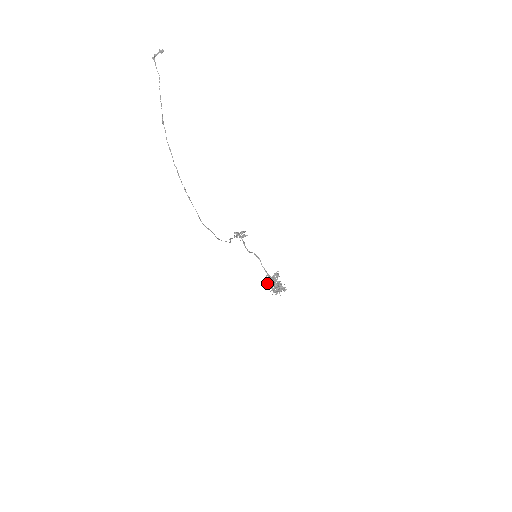
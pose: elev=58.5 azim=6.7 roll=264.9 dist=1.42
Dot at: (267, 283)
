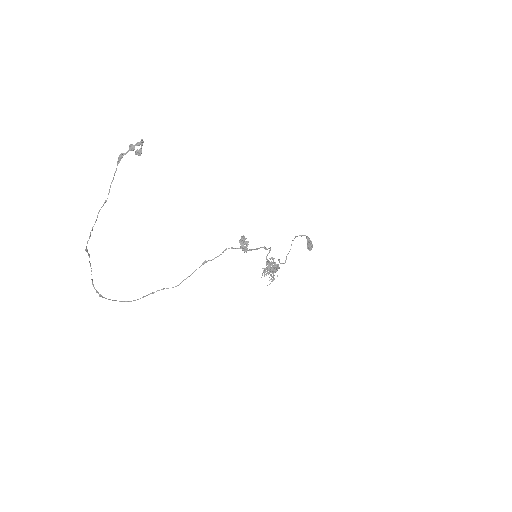
Dot at: (301, 235)
